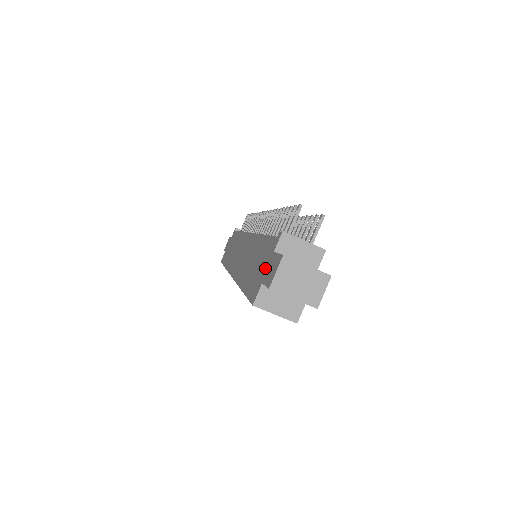
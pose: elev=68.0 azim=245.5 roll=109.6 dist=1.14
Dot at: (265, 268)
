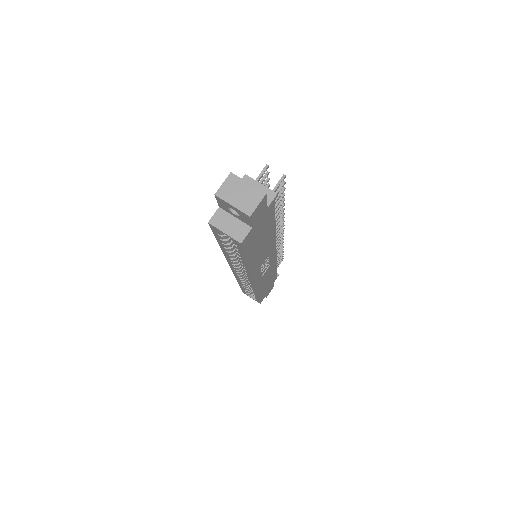
Dot at: occluded
